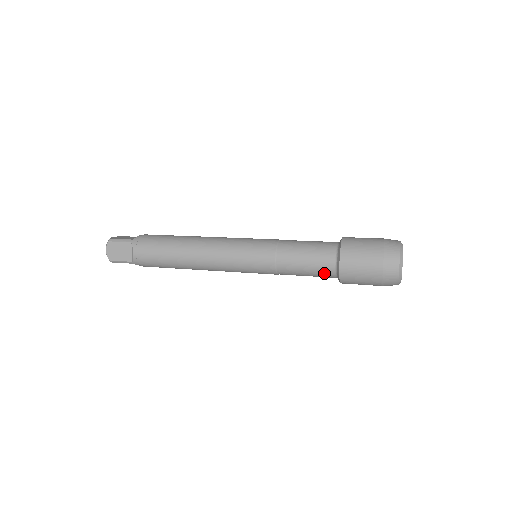
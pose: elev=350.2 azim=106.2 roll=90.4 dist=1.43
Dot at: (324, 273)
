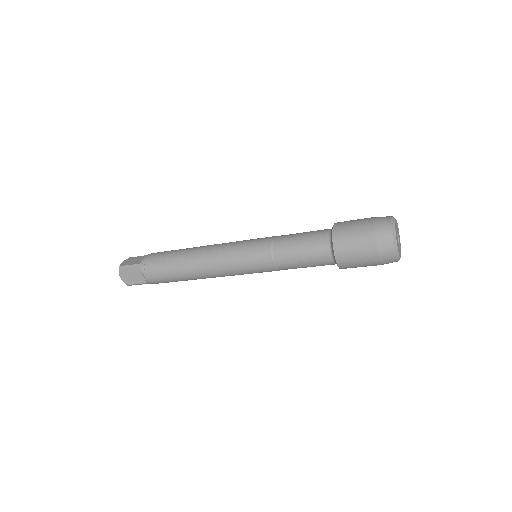
Dot at: (323, 264)
